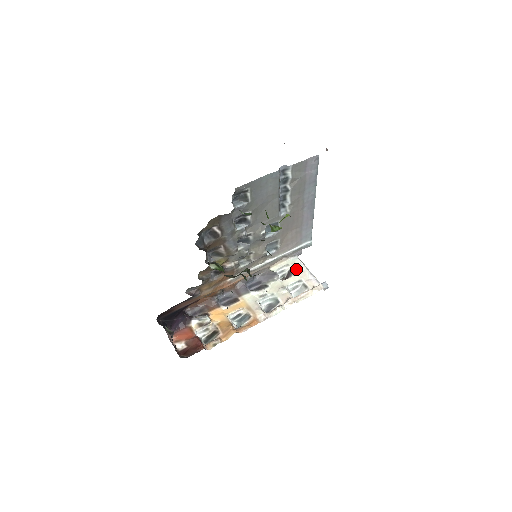
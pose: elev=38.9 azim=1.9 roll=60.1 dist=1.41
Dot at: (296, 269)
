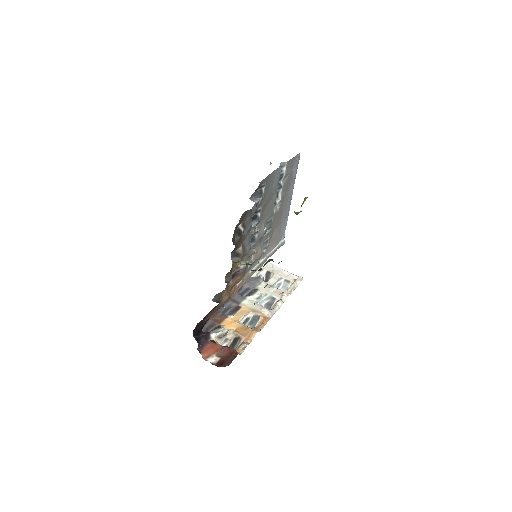
Dot at: (272, 270)
